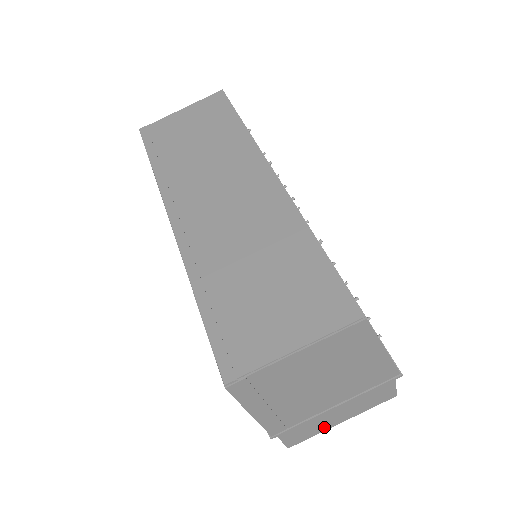
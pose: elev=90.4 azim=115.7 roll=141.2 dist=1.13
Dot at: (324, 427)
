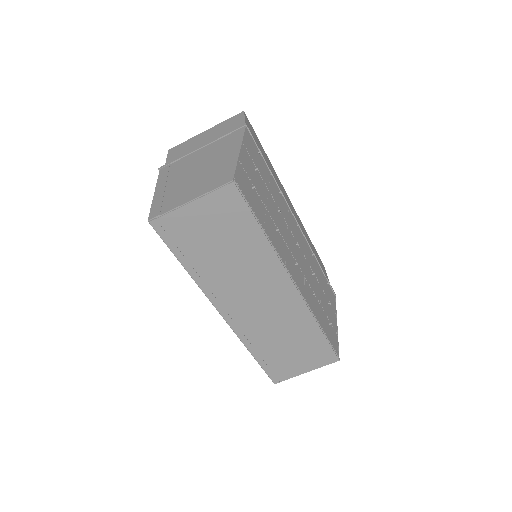
Dot at: occluded
